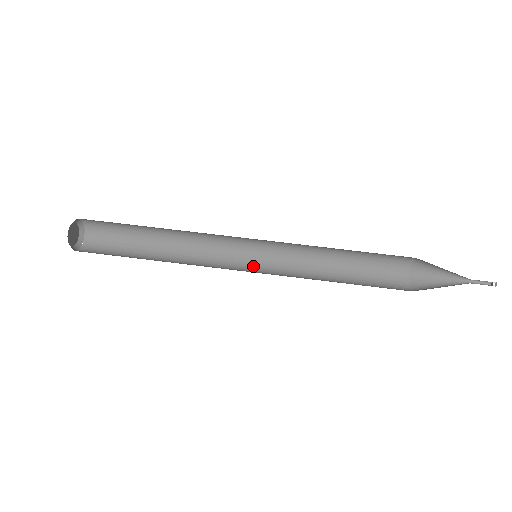
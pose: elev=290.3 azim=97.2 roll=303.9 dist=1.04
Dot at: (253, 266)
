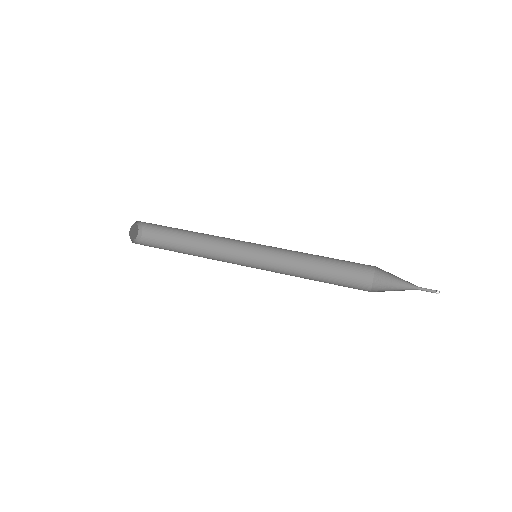
Dot at: (251, 267)
